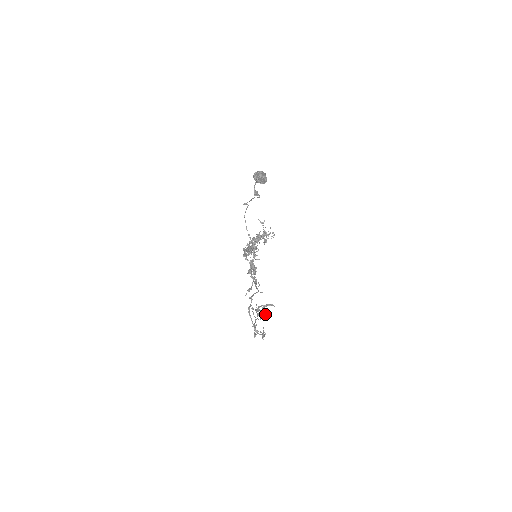
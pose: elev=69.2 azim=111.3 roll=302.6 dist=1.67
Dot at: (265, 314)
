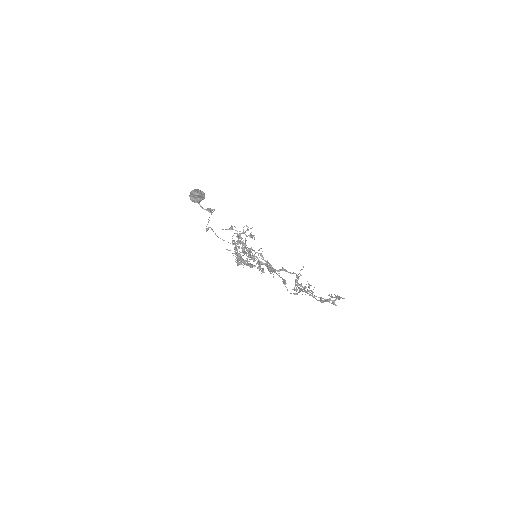
Dot at: occluded
